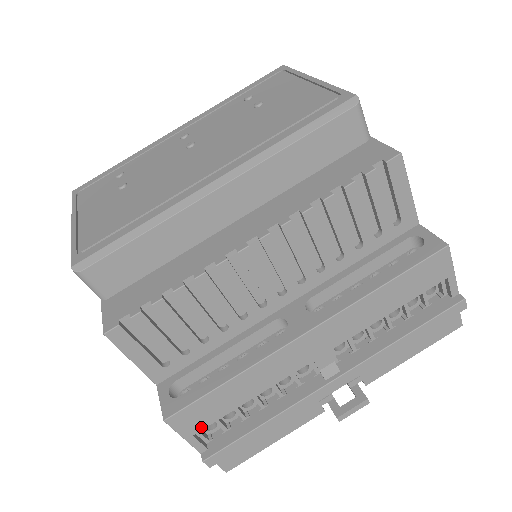
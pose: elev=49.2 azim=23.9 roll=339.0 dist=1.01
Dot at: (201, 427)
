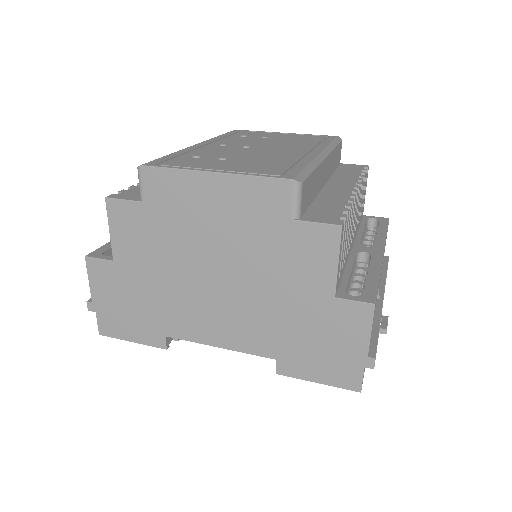
Dot at: occluded
